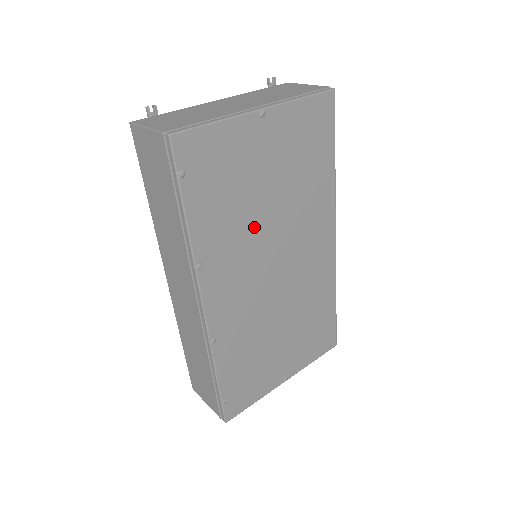
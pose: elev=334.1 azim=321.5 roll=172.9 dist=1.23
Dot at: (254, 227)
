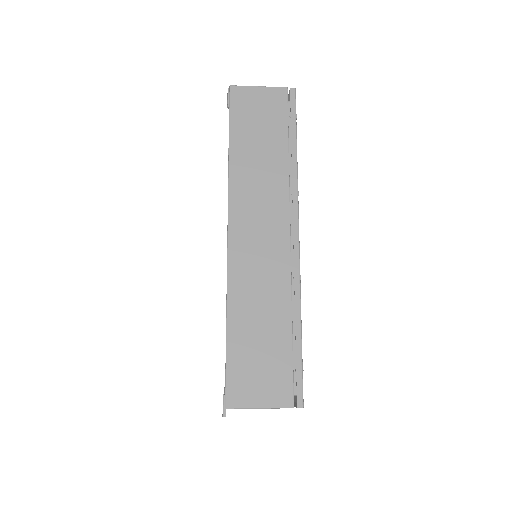
Dot at: occluded
